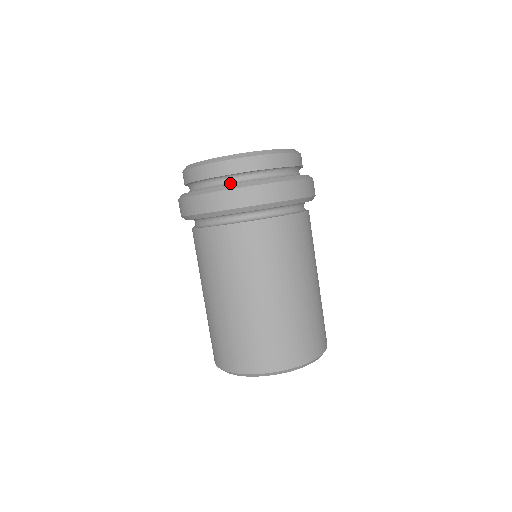
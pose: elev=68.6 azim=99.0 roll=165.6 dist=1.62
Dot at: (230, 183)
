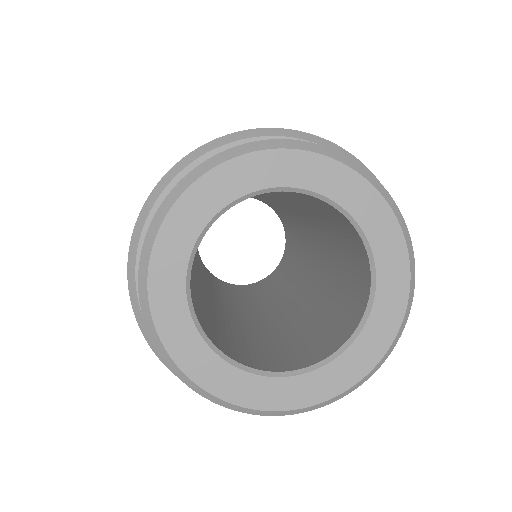
Dot at: occluded
